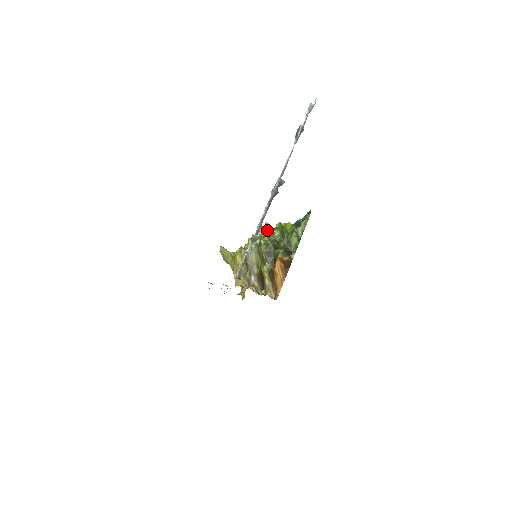
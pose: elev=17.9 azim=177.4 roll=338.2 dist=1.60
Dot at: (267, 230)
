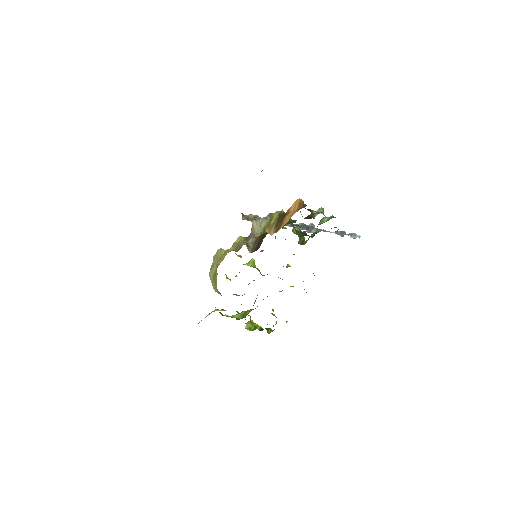
Dot at: occluded
